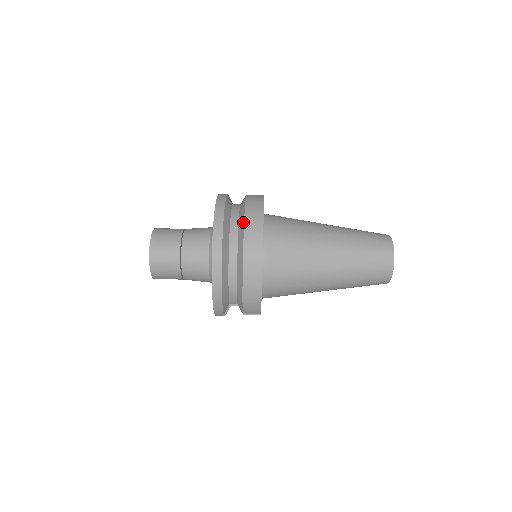
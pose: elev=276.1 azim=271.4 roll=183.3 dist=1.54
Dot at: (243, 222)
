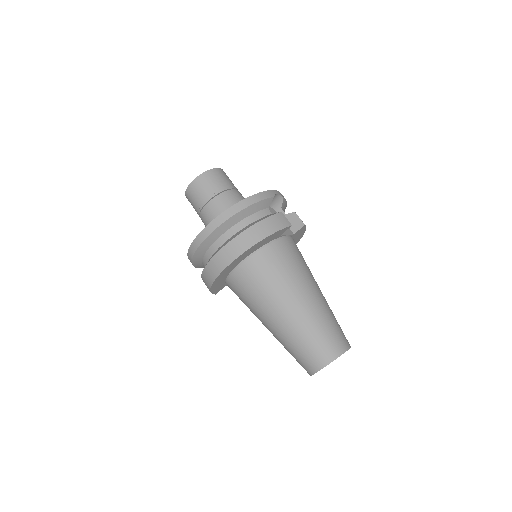
Dot at: (234, 237)
